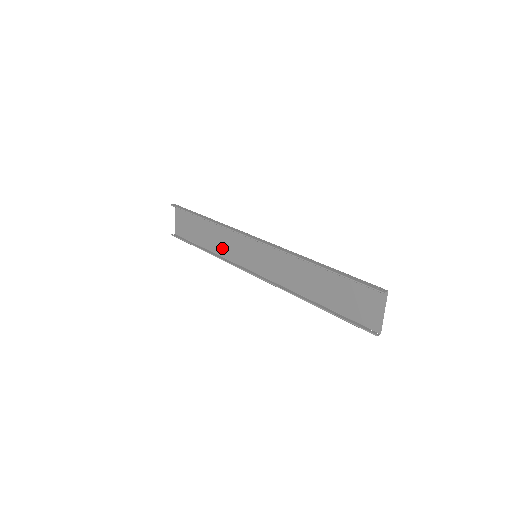
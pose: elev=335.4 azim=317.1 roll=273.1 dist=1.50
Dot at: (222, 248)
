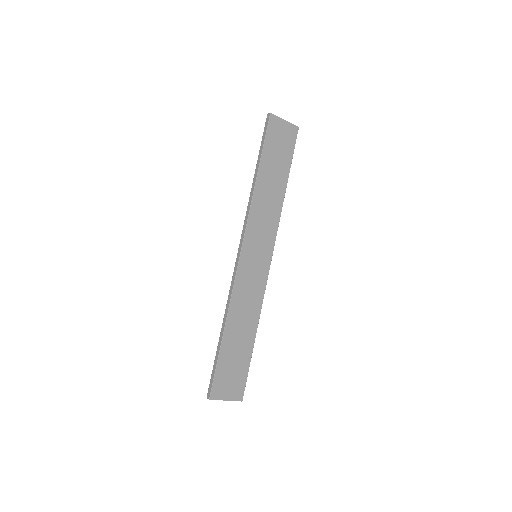
Dot at: (274, 207)
